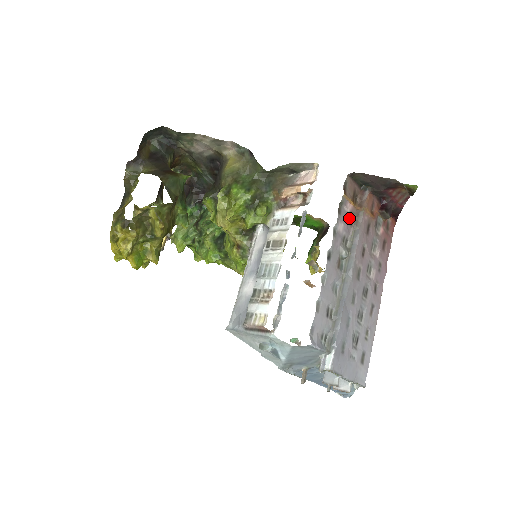
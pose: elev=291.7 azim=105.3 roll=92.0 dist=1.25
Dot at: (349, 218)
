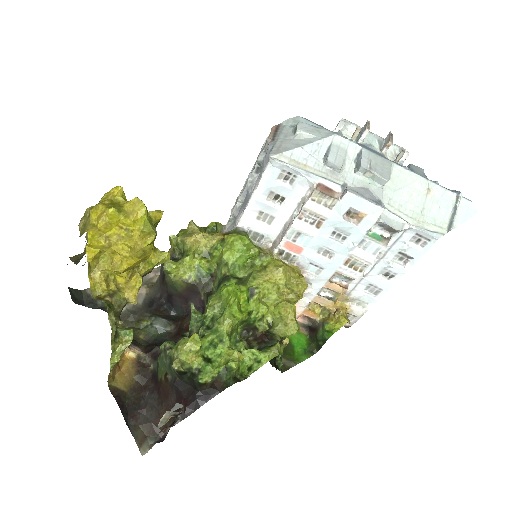
Dot at: occluded
